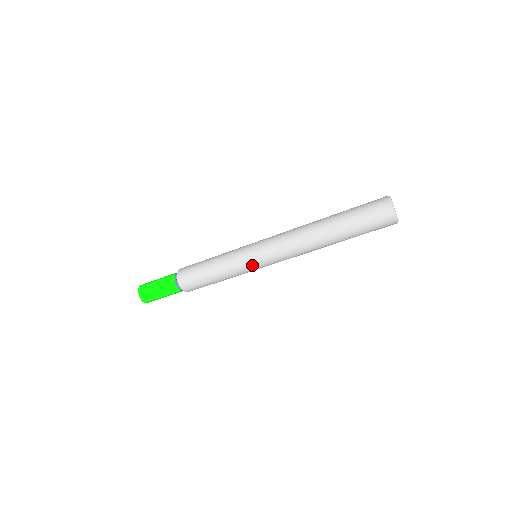
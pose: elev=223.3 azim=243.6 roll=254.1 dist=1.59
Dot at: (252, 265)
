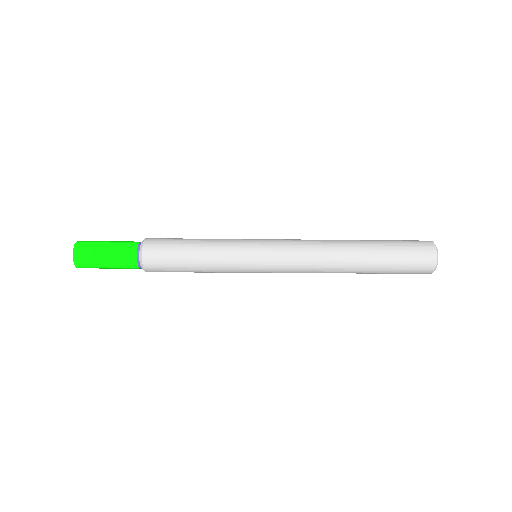
Dot at: occluded
